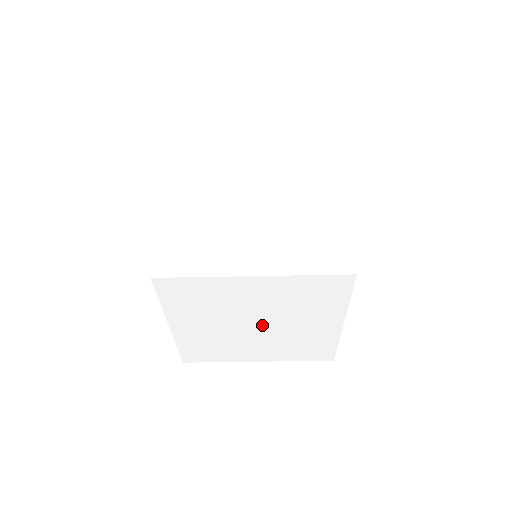
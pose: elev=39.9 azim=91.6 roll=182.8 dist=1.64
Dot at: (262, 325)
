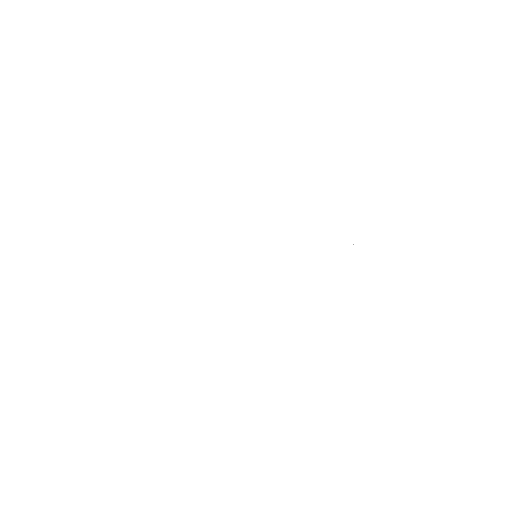
Dot at: (257, 268)
